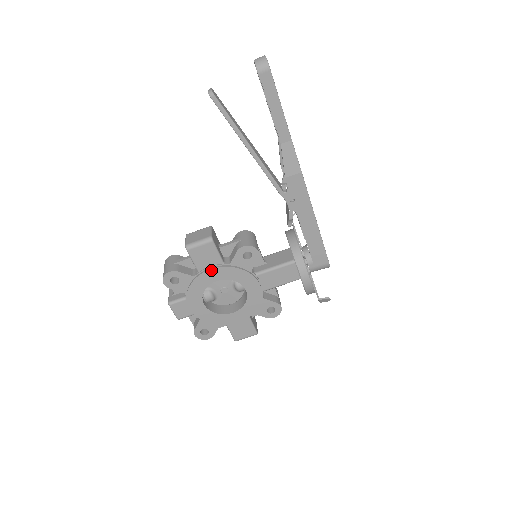
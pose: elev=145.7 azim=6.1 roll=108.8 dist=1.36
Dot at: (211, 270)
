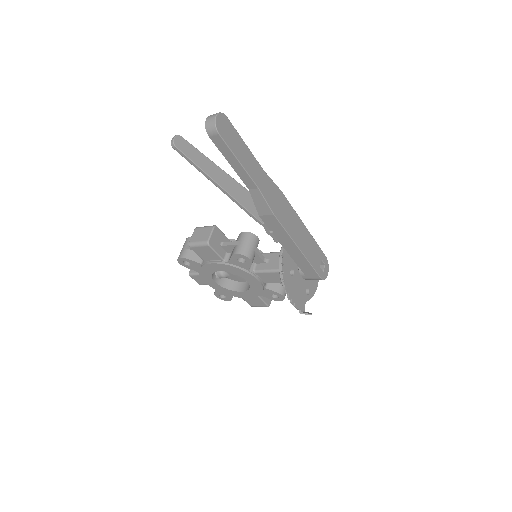
Dot at: (213, 264)
